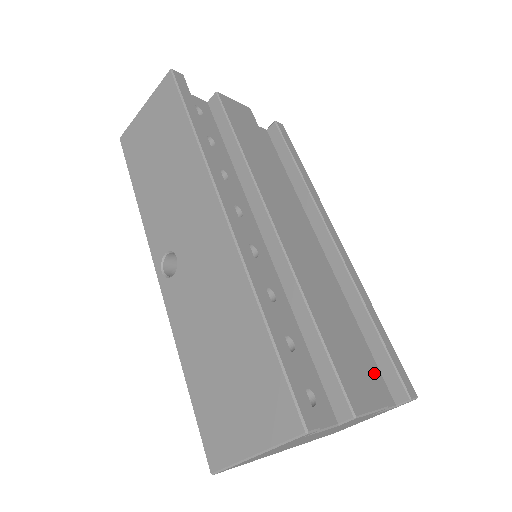
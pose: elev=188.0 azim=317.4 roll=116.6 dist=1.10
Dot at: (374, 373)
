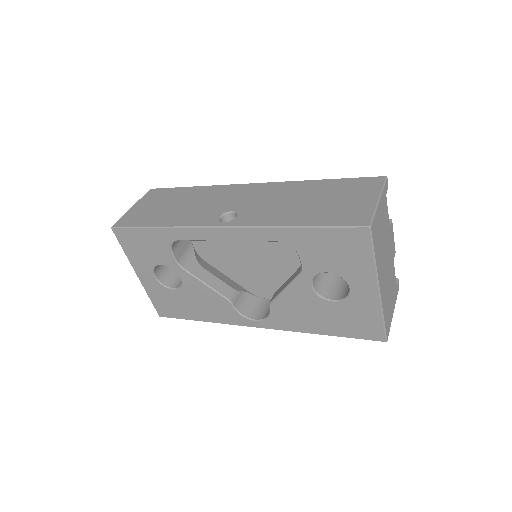
Dot at: occluded
